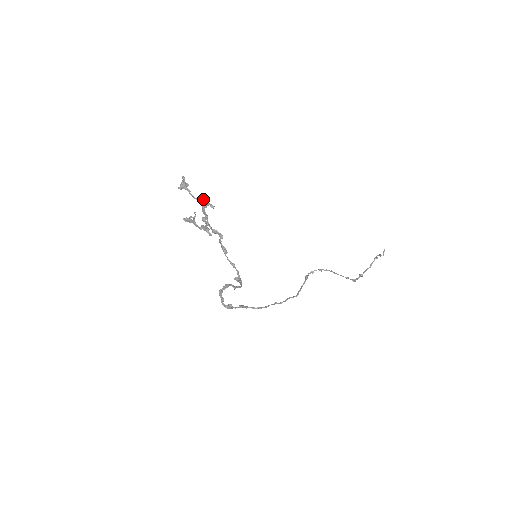
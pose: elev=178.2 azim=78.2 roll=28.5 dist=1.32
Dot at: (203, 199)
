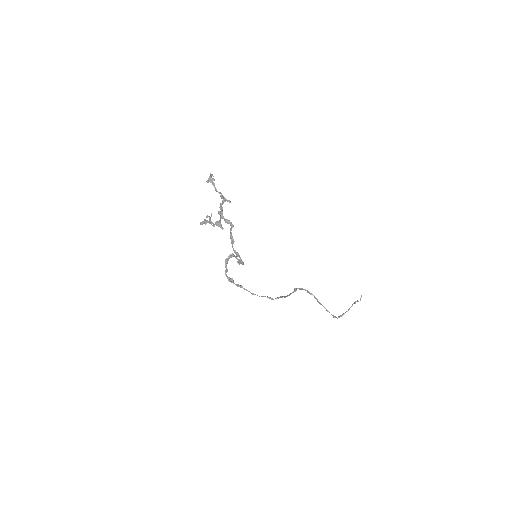
Dot at: (222, 196)
